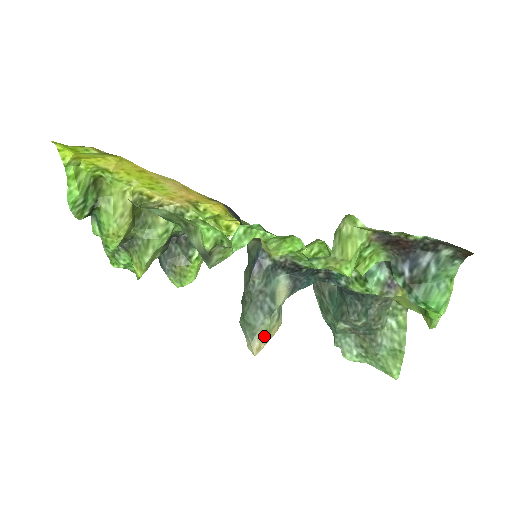
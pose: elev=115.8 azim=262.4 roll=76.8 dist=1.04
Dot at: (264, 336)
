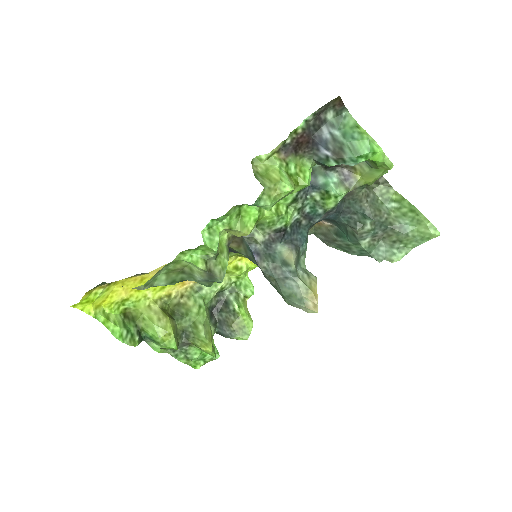
Dot at: (309, 294)
